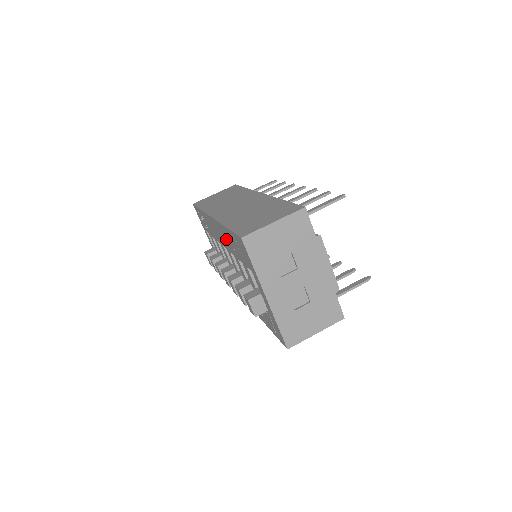
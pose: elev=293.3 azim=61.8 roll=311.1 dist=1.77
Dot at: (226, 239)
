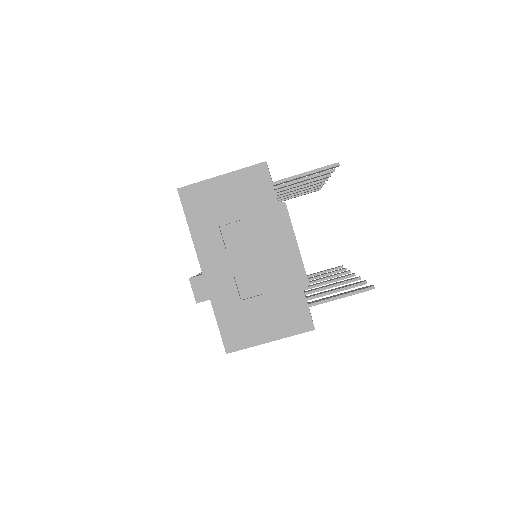
Dot at: occluded
